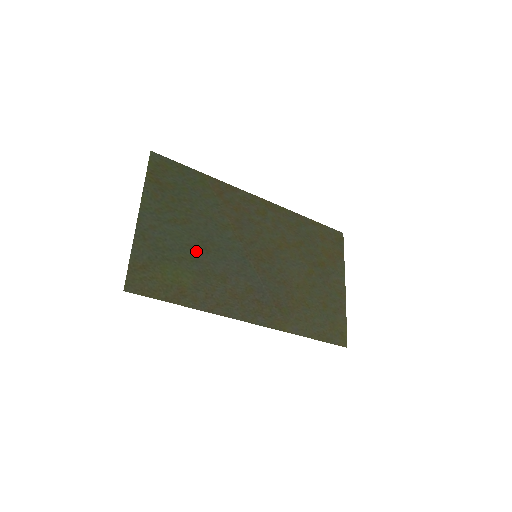
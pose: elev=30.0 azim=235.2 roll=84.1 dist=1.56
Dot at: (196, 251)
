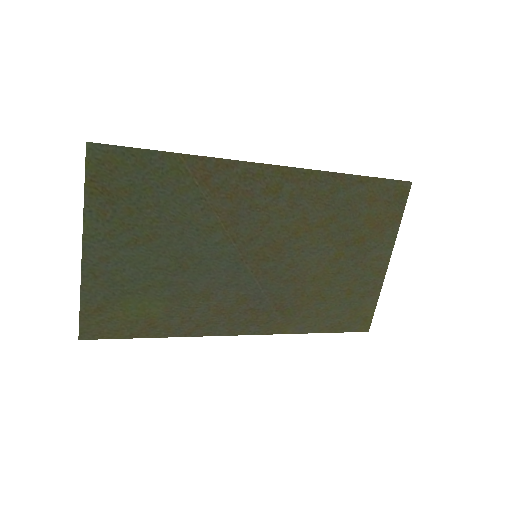
Dot at: (168, 273)
